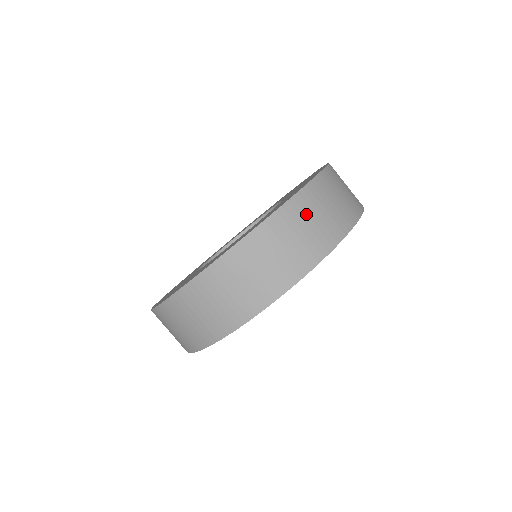
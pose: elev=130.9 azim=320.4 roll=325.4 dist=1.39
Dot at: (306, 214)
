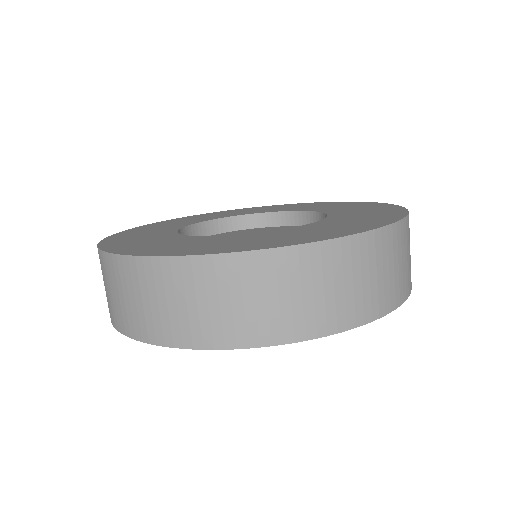
Dot at: (393, 253)
